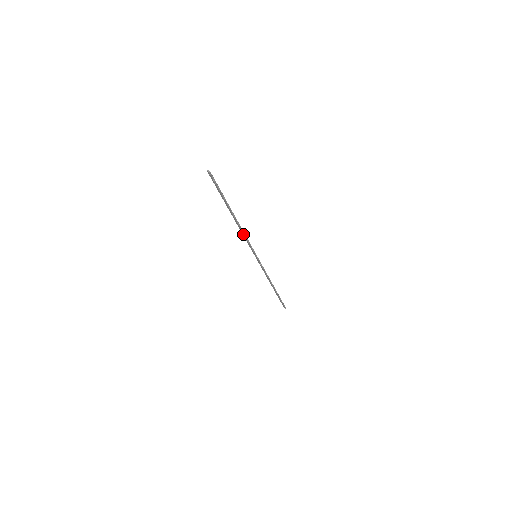
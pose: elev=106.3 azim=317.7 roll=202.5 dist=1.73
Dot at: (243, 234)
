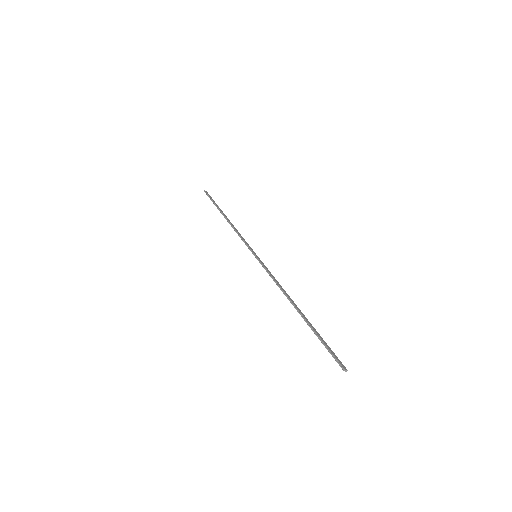
Dot at: (278, 285)
